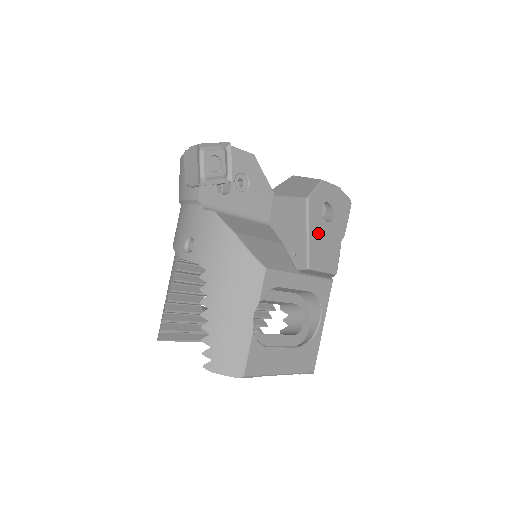
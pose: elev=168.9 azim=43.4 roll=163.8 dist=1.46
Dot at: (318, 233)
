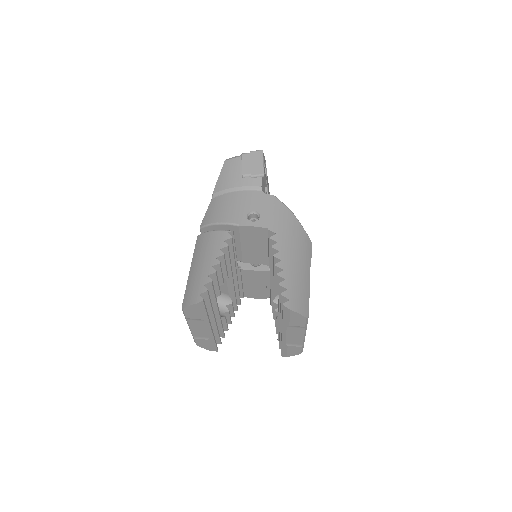
Dot at: occluded
